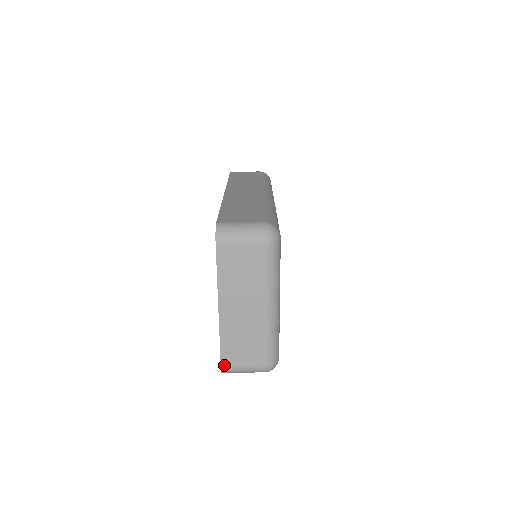
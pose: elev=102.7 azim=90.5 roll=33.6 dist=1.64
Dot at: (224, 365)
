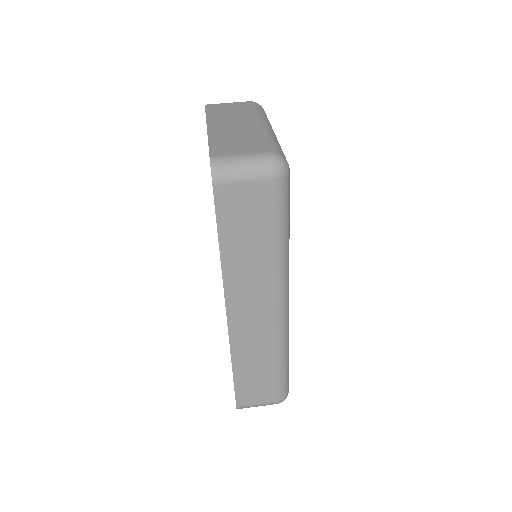
Dot at: (214, 156)
